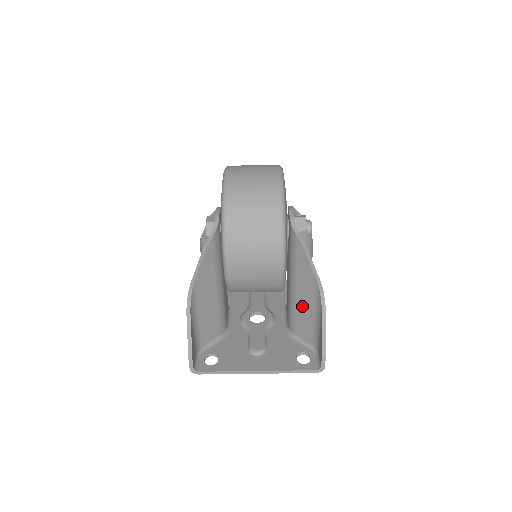
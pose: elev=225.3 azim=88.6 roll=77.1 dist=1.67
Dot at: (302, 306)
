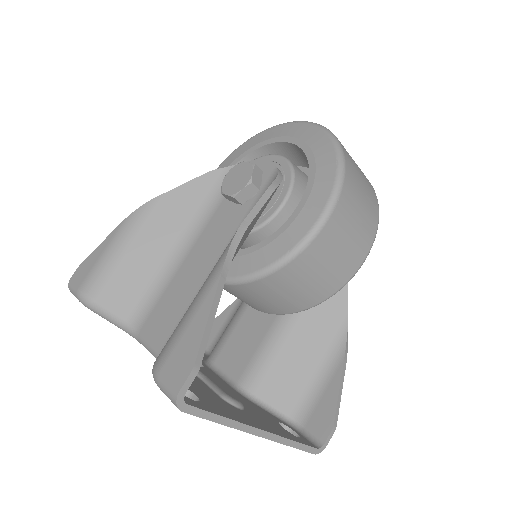
Dot at: (299, 348)
